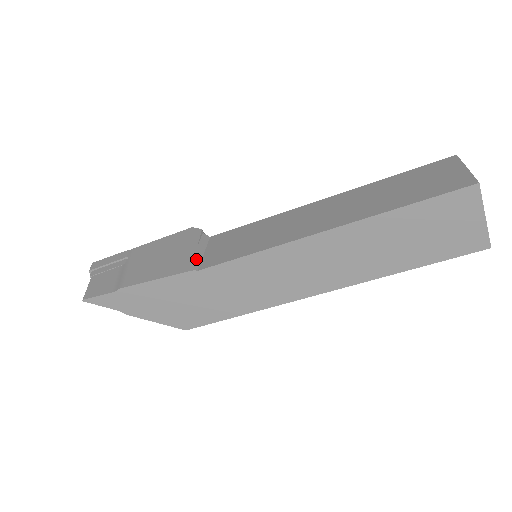
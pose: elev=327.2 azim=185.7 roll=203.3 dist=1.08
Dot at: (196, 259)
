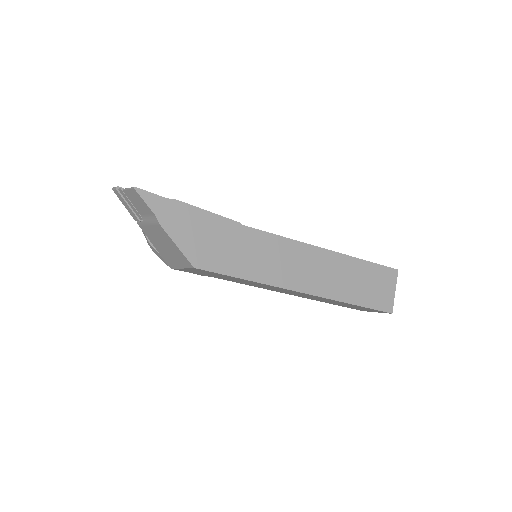
Dot at: occluded
